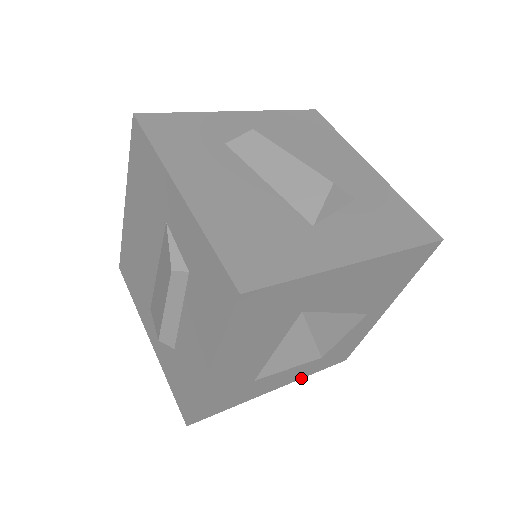
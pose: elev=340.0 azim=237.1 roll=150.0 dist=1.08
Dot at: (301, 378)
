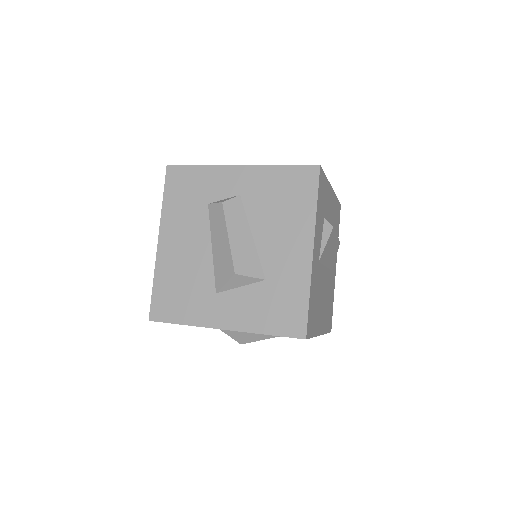
Dot at: occluded
